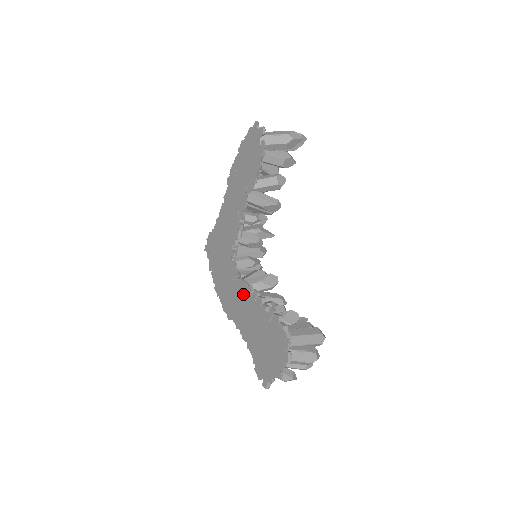
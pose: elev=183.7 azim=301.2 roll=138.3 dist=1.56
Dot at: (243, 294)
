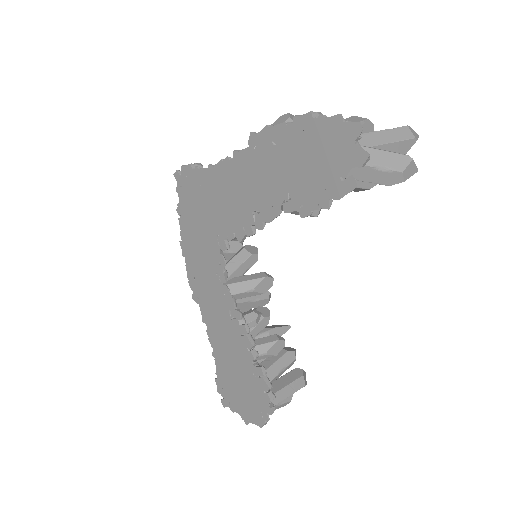
Dot at: (225, 307)
